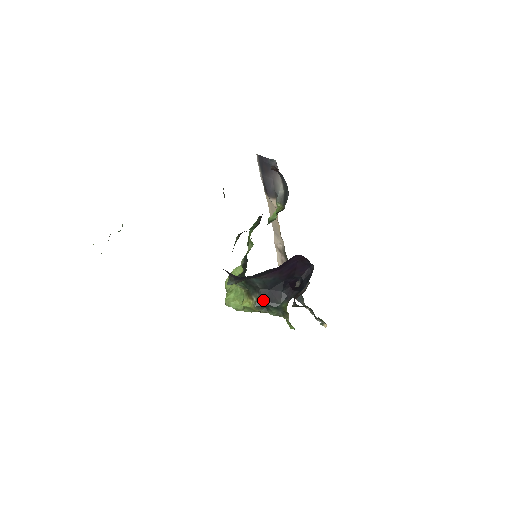
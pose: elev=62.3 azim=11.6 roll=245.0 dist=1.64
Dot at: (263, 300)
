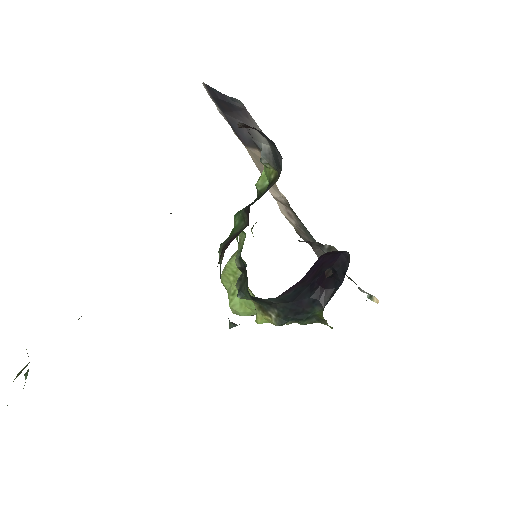
Dot at: (286, 316)
